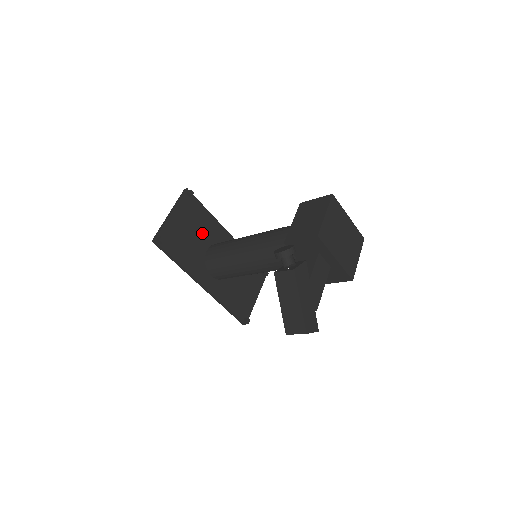
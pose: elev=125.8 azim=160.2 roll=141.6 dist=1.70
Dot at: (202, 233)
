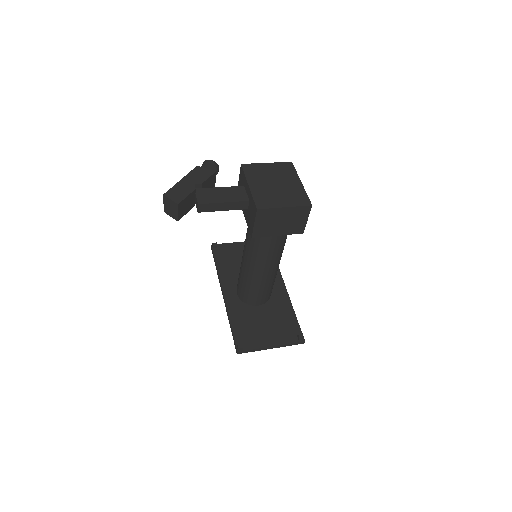
Dot at: occluded
